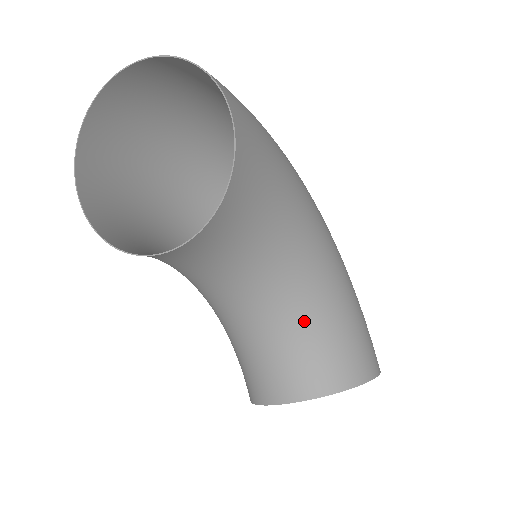
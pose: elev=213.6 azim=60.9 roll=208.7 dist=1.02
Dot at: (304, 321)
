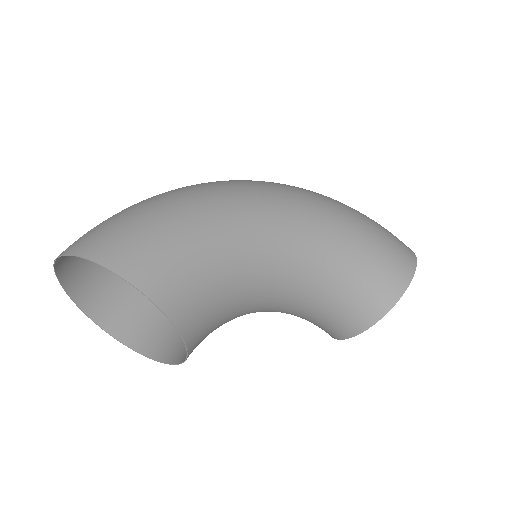
Dot at: (319, 295)
